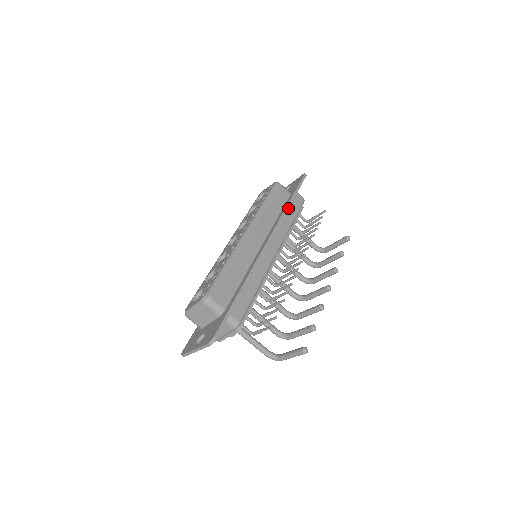
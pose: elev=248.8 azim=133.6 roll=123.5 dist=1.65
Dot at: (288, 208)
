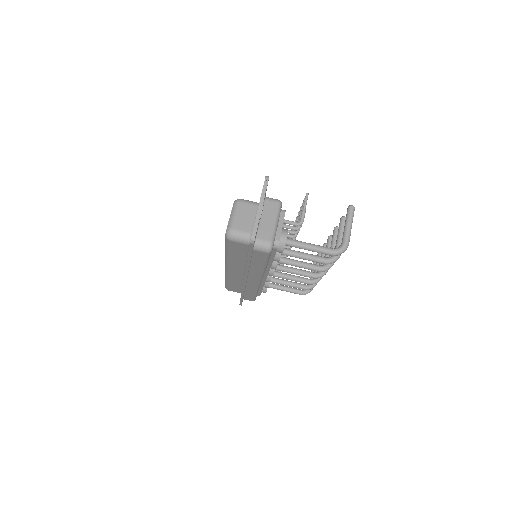
Dot at: occluded
